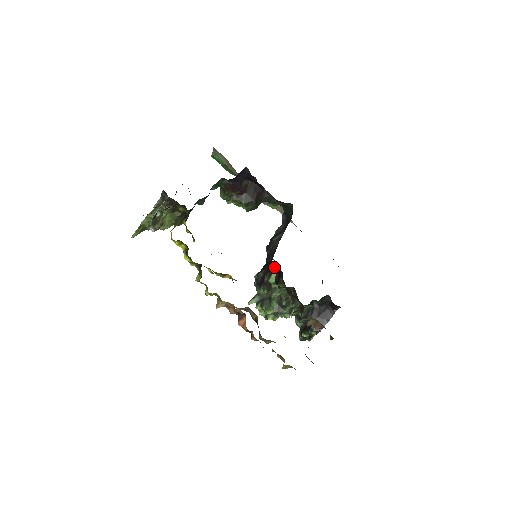
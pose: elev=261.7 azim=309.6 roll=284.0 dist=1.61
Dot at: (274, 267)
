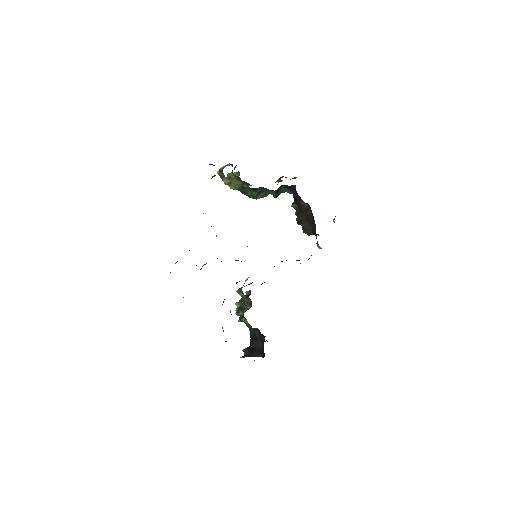
Dot at: occluded
